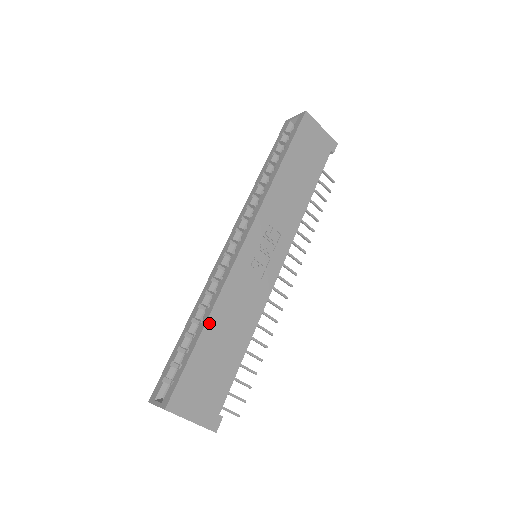
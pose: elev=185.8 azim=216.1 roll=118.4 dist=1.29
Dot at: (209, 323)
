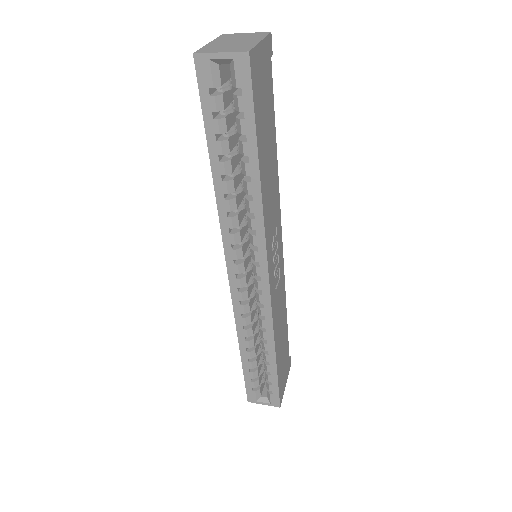
Dot at: (276, 352)
